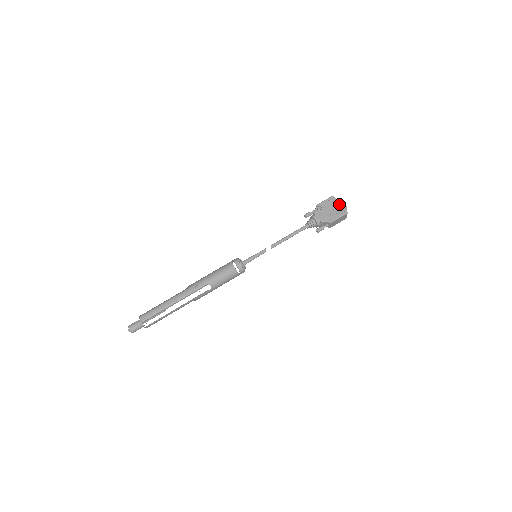
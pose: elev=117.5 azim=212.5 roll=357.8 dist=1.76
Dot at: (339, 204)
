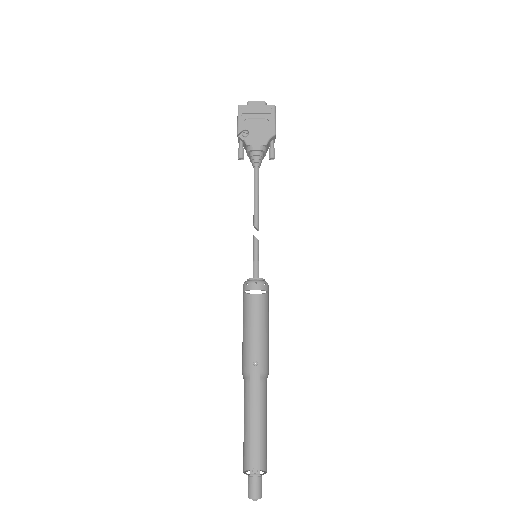
Dot at: (256, 107)
